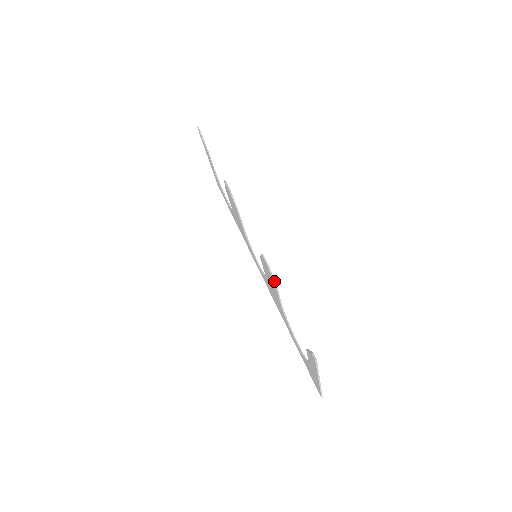
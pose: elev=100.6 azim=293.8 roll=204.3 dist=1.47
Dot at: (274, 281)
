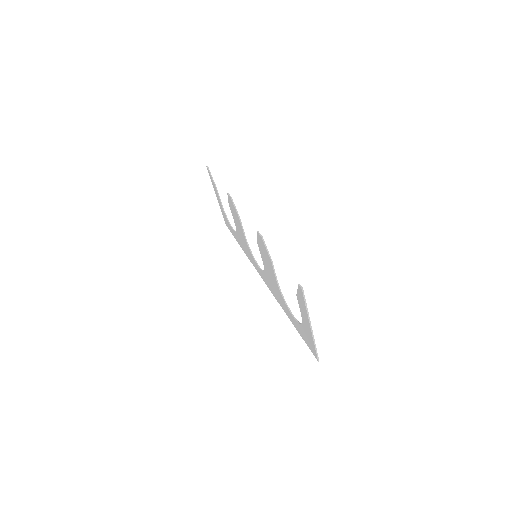
Dot at: (268, 252)
